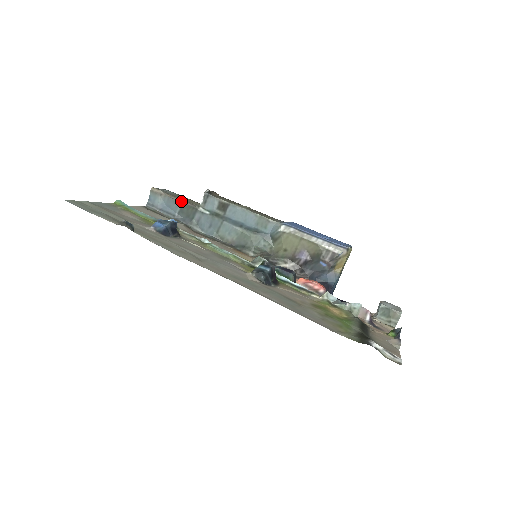
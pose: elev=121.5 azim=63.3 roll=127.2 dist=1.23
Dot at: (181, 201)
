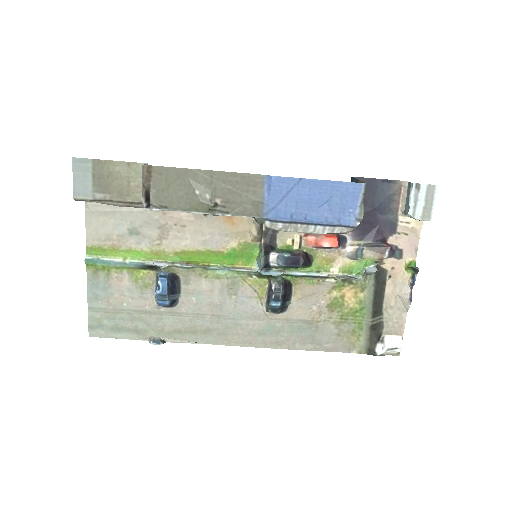
Dot at: (123, 206)
